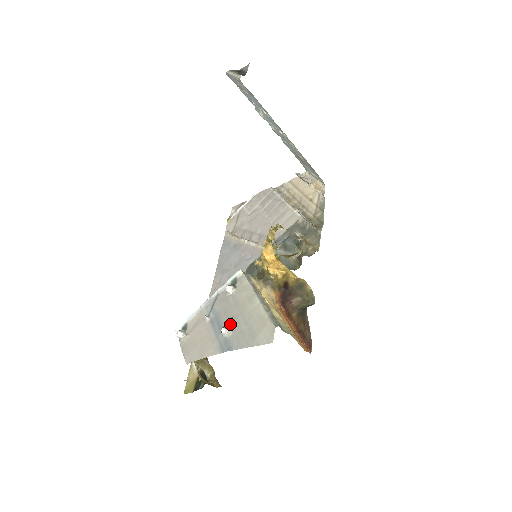
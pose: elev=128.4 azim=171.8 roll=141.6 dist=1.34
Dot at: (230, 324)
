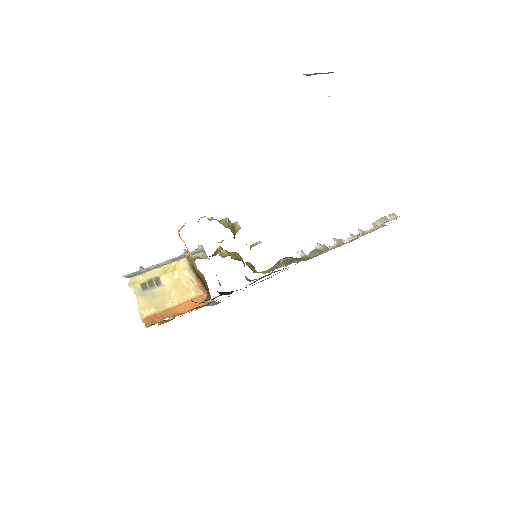
Dot at: occluded
